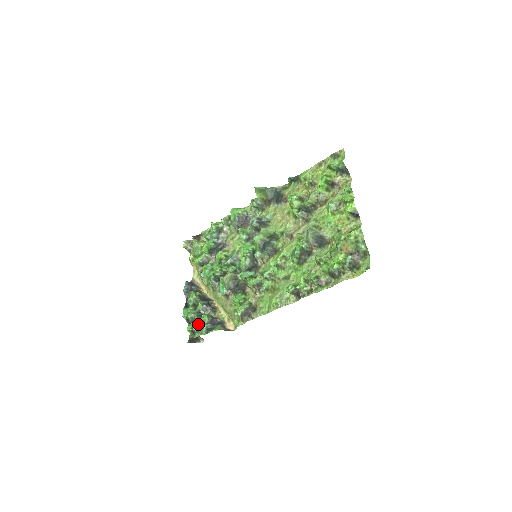
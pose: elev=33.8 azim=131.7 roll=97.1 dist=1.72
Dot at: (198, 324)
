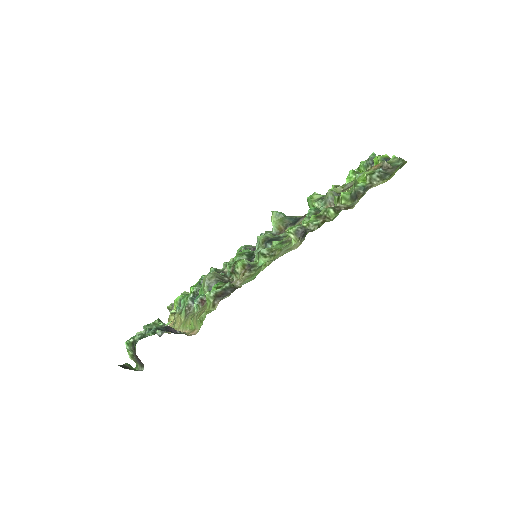
Dot at: occluded
